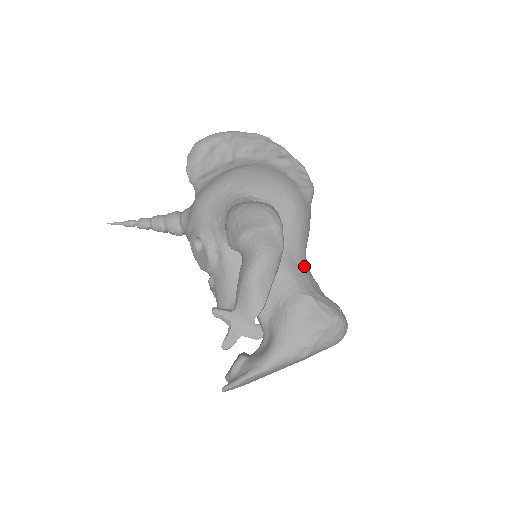
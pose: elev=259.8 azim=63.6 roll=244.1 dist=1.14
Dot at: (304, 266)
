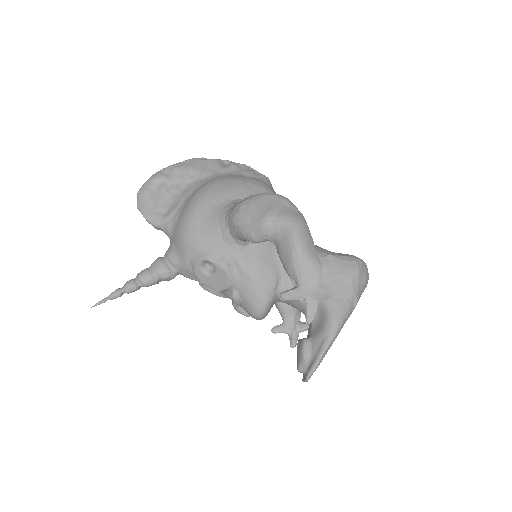
Dot at: occluded
